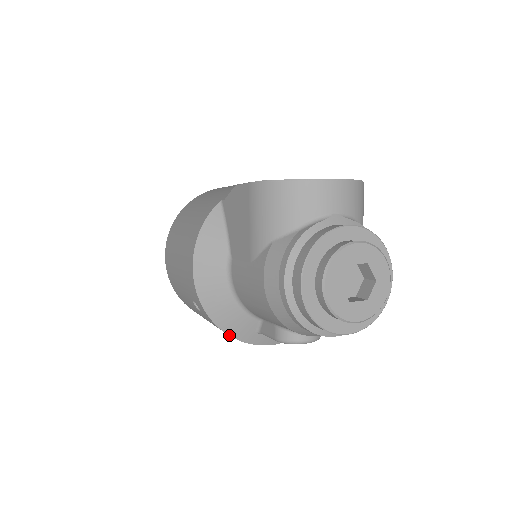
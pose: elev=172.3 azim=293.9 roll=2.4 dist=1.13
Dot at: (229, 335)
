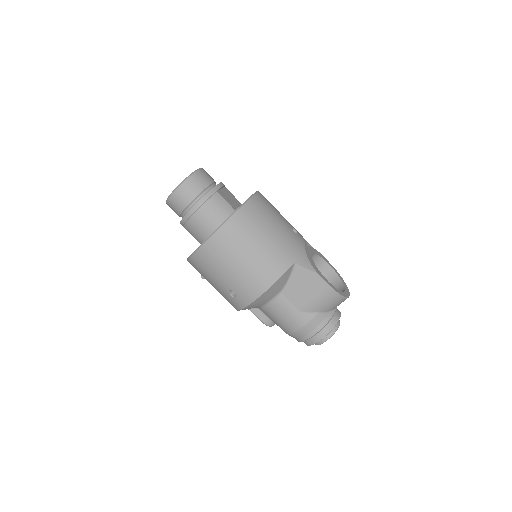
Dot at: occluded
